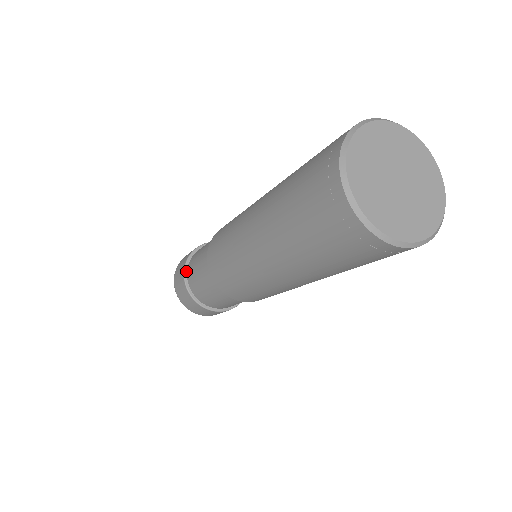
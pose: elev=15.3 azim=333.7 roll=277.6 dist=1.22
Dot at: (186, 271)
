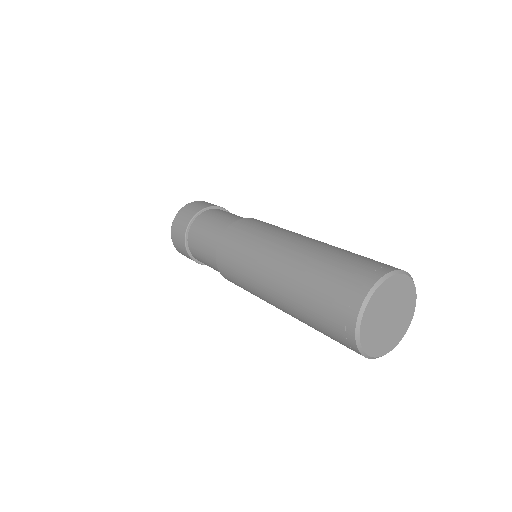
Dot at: (187, 236)
